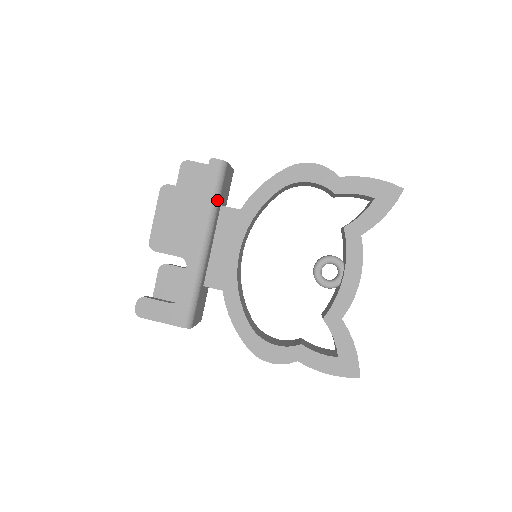
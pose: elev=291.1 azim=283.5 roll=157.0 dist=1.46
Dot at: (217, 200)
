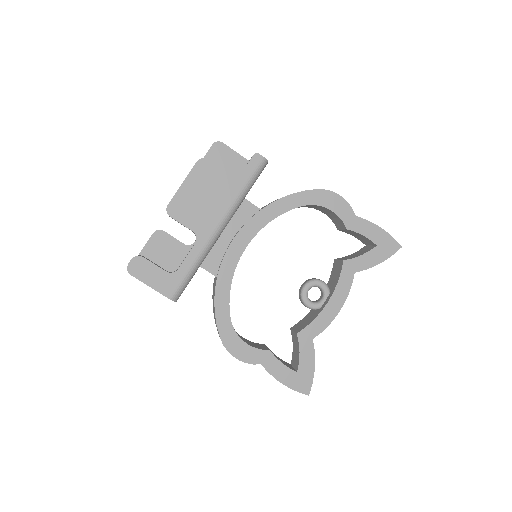
Dot at: (247, 192)
